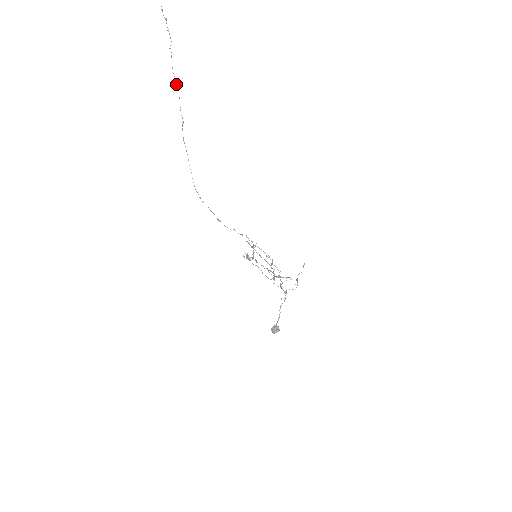
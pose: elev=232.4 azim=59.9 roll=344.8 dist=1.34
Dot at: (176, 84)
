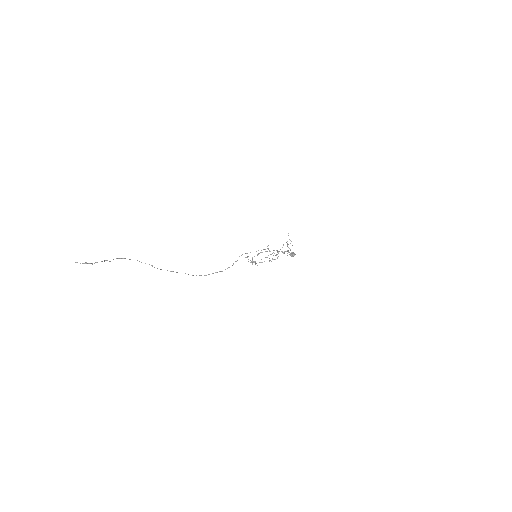
Dot at: occluded
